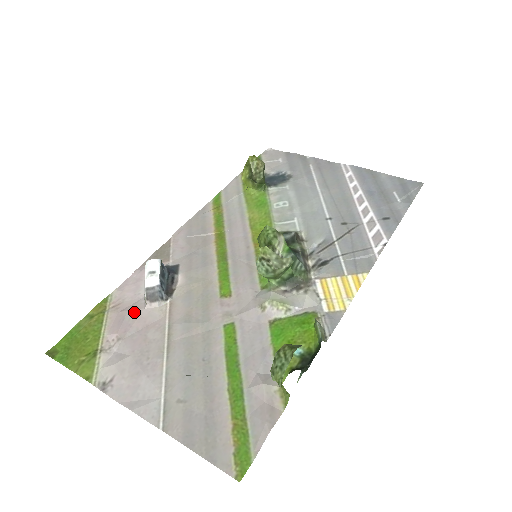
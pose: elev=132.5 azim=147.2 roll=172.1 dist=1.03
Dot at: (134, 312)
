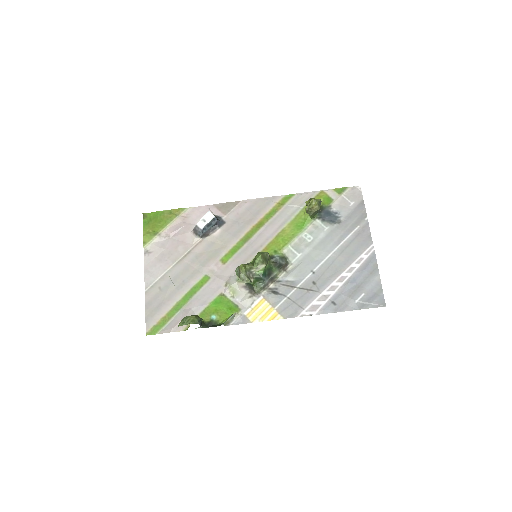
Dot at: (185, 229)
